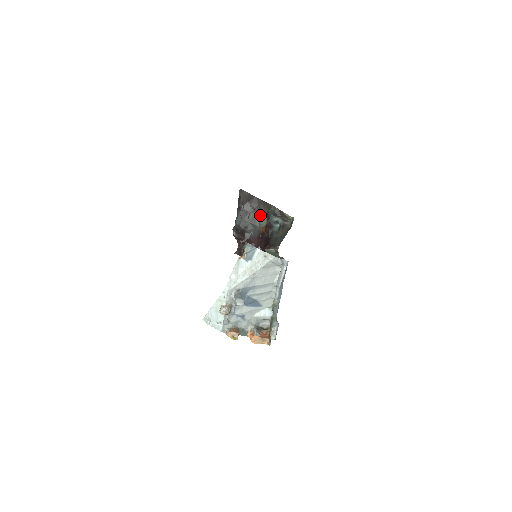
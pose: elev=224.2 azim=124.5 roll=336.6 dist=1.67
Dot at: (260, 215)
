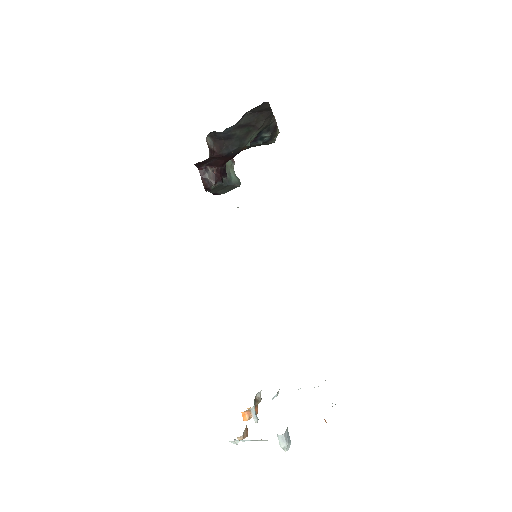
Dot at: (257, 131)
